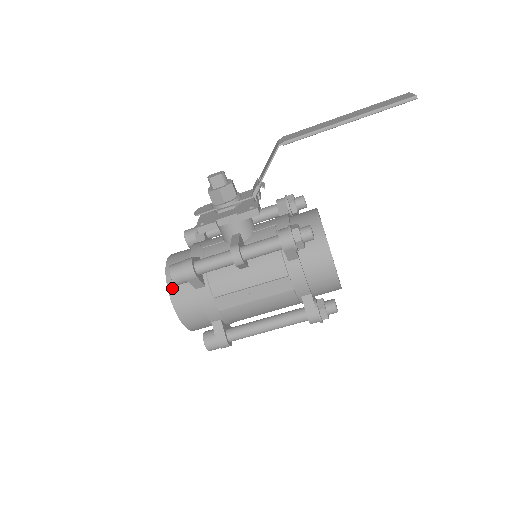
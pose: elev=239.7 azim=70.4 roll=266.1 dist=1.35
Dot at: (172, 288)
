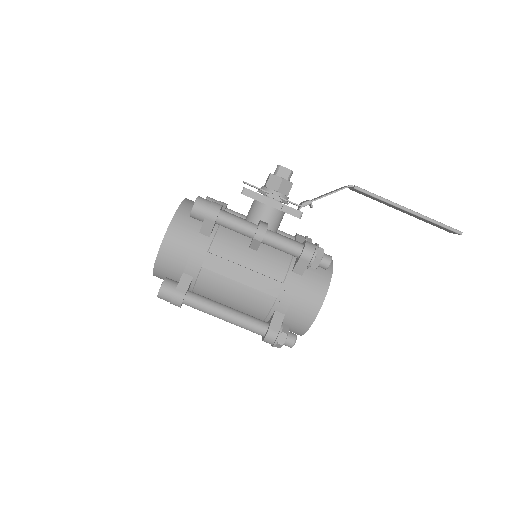
Dot at: (179, 217)
